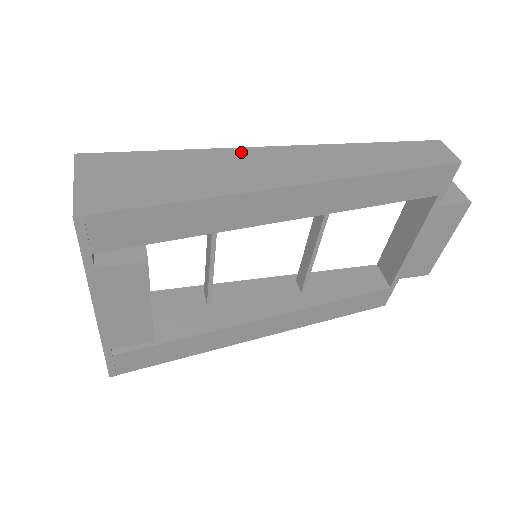
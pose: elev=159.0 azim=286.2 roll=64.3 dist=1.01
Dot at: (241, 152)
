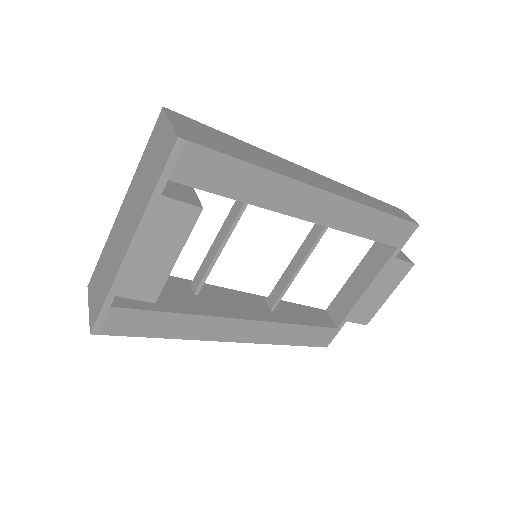
Dot at: (281, 159)
